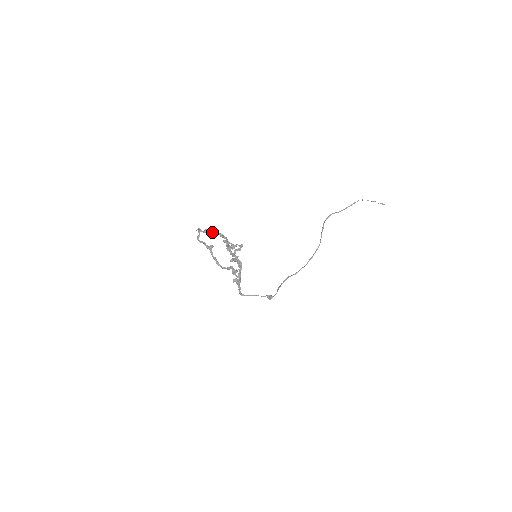
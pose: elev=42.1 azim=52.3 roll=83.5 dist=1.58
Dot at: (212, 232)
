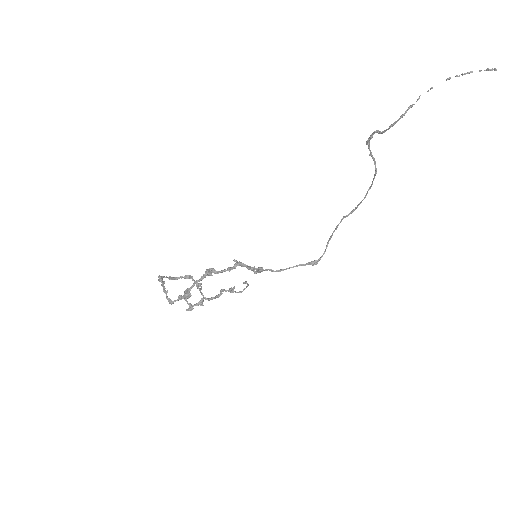
Dot at: (164, 292)
